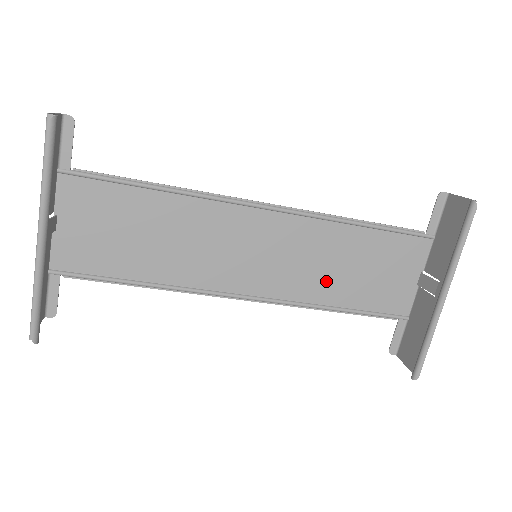
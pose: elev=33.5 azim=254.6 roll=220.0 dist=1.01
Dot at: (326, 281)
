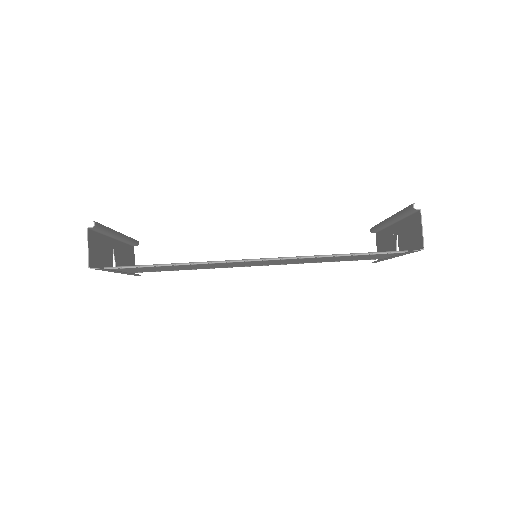
Dot at: (319, 259)
